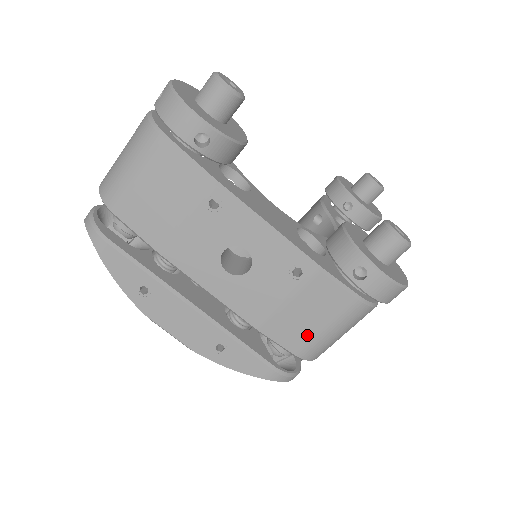
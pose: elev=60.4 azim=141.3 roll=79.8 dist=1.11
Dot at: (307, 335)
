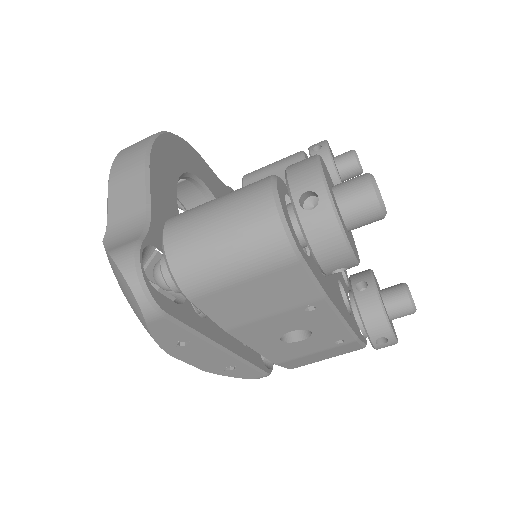
Dot at: (310, 362)
